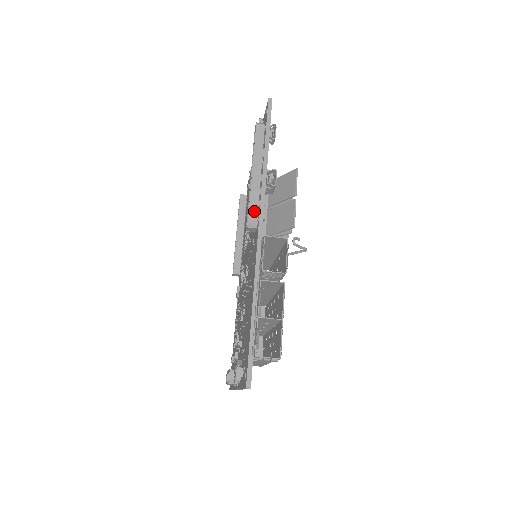
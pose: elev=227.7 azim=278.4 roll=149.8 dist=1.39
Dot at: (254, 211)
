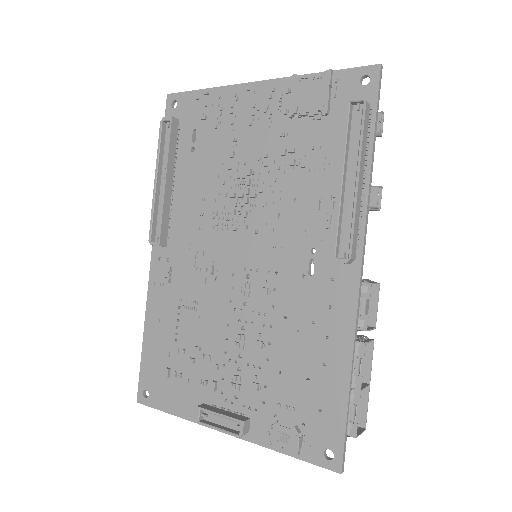
Dot at: (355, 241)
